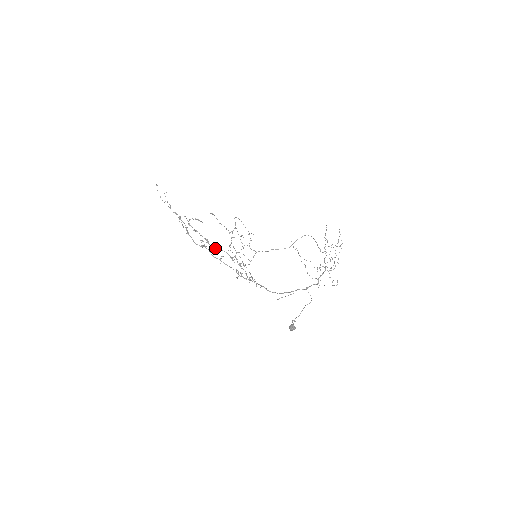
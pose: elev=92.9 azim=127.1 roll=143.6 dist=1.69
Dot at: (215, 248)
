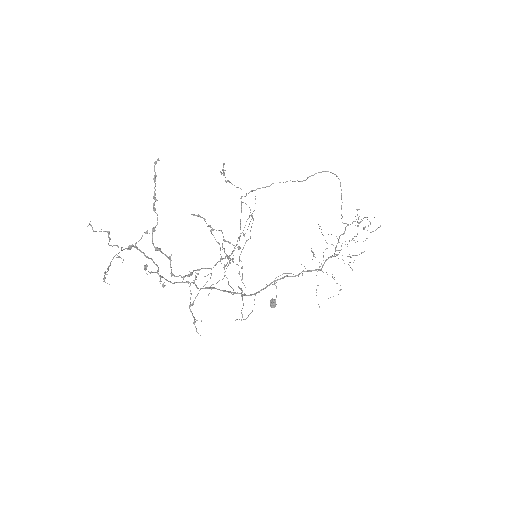
Dot at: (200, 269)
